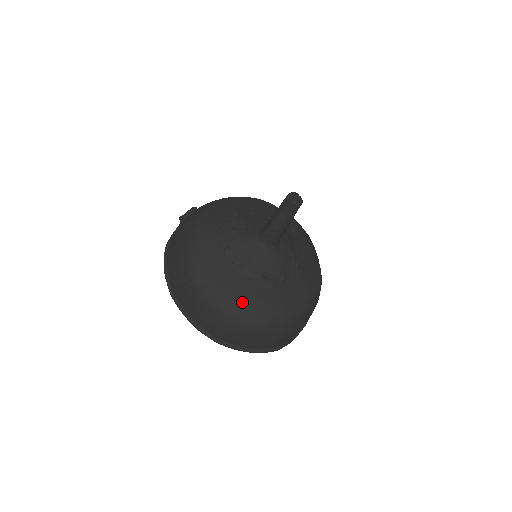
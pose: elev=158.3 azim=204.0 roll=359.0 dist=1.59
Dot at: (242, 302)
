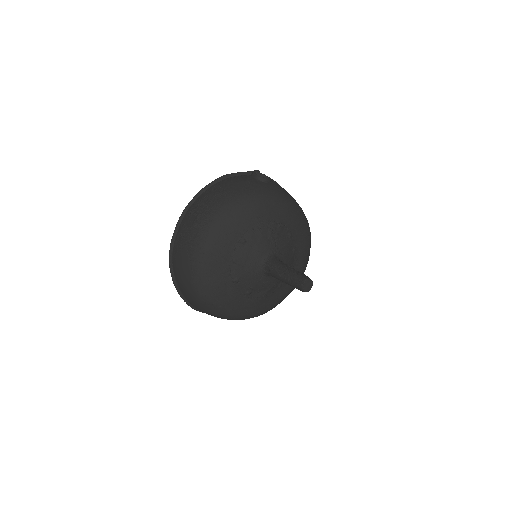
Dot at: (208, 277)
